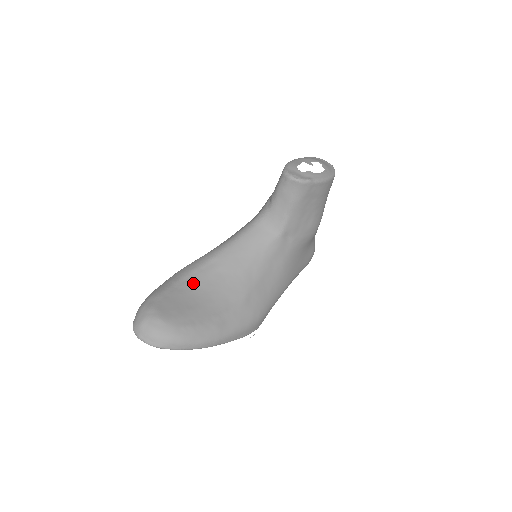
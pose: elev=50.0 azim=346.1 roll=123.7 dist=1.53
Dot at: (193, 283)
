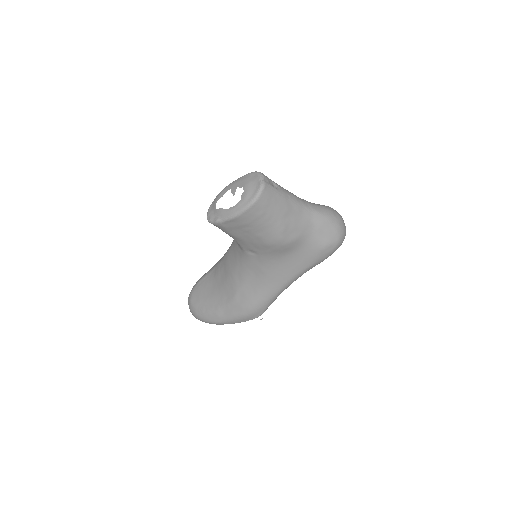
Dot at: (214, 276)
